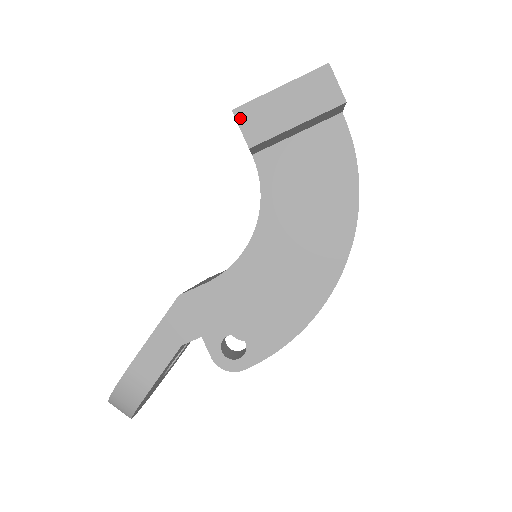
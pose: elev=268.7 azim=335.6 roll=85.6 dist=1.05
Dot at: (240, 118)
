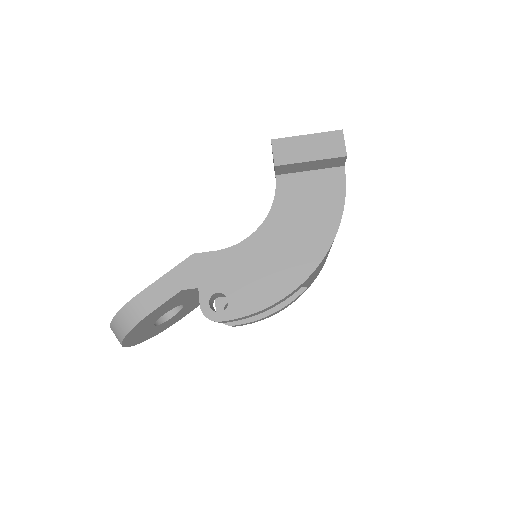
Dot at: (275, 146)
